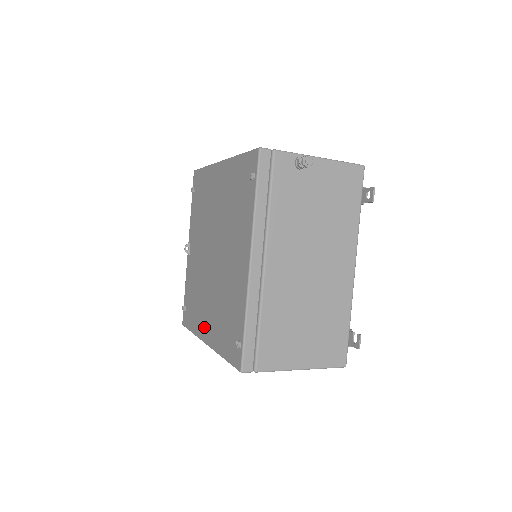
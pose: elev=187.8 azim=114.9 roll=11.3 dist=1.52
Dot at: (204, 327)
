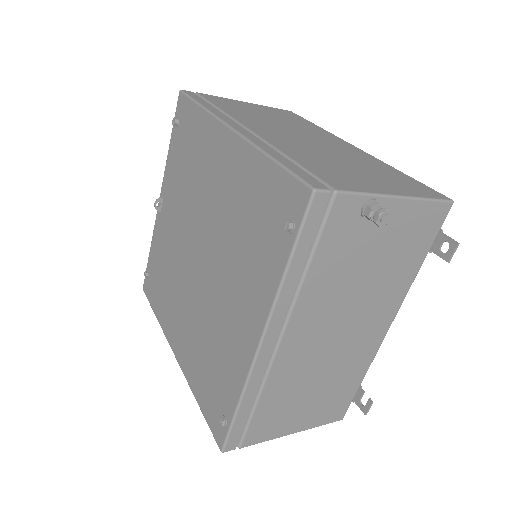
Dot at: (174, 333)
